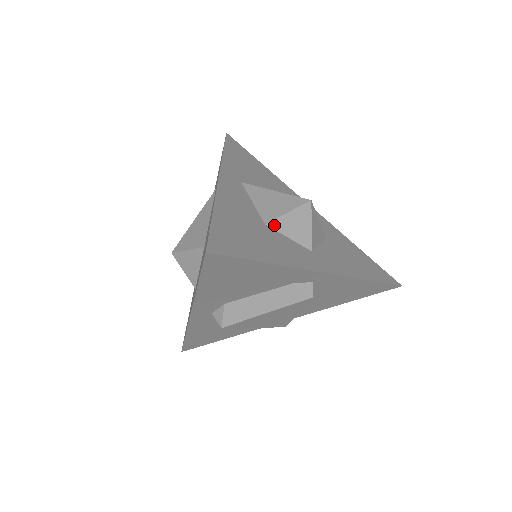
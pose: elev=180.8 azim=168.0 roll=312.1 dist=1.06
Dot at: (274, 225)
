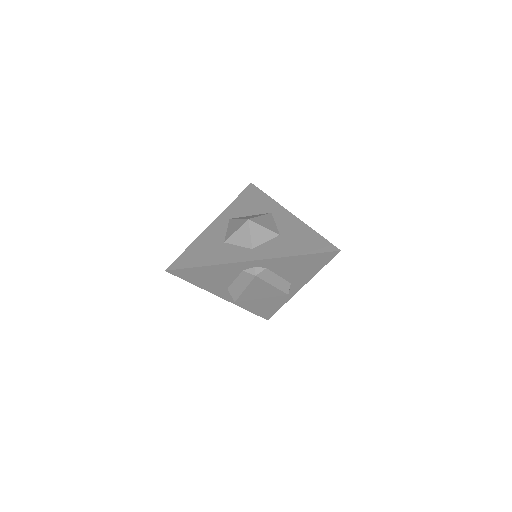
Dot at: (229, 241)
